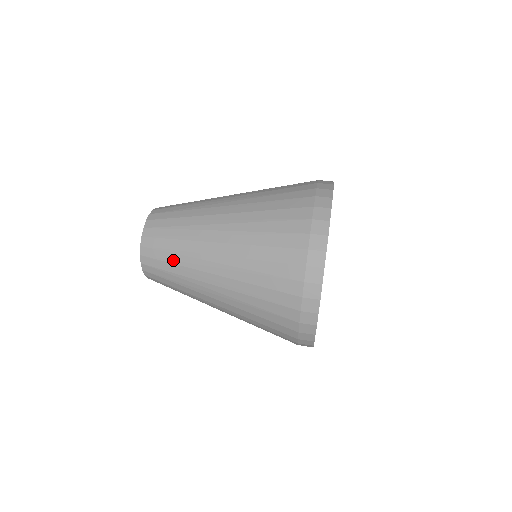
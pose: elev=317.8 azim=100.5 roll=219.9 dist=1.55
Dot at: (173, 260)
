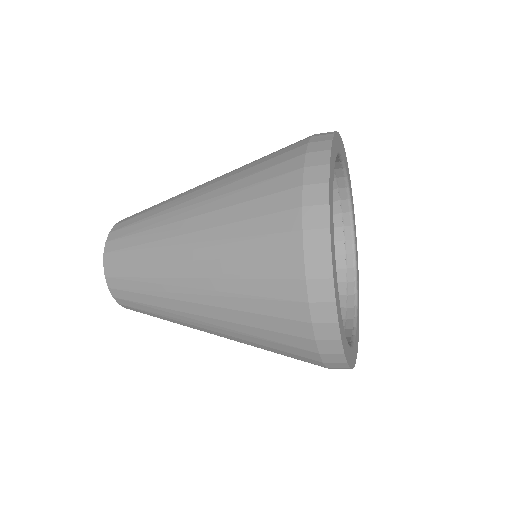
Dot at: (142, 228)
